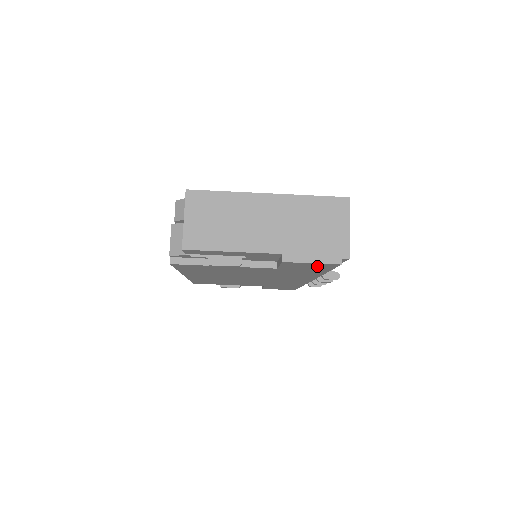
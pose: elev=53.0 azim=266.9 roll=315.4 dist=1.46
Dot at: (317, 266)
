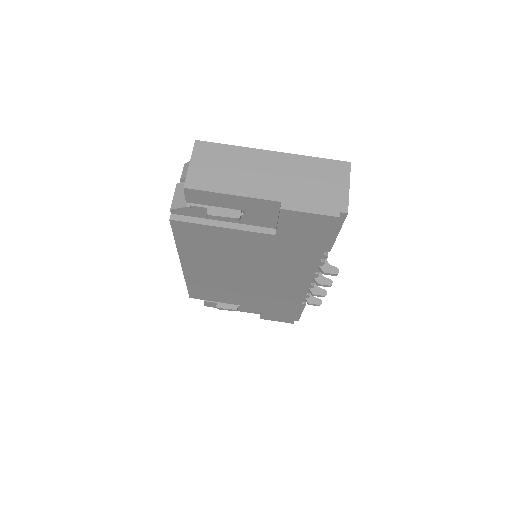
Dot at: (315, 225)
